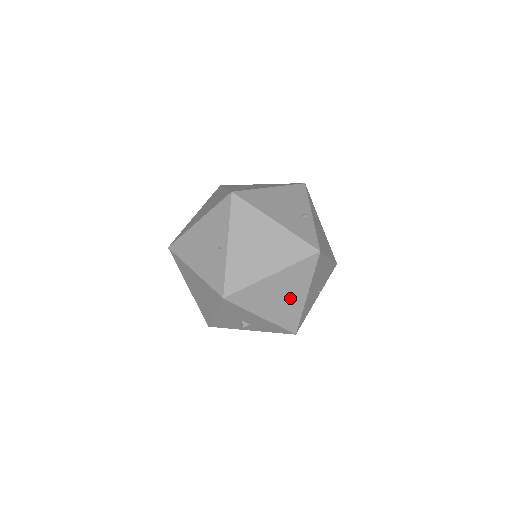
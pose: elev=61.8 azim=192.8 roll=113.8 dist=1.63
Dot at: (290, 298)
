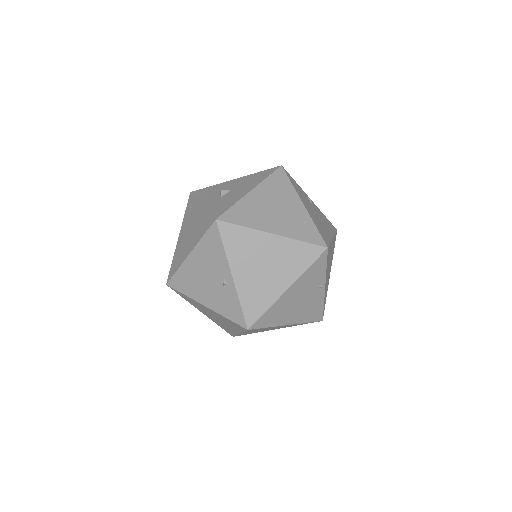
Dot at: (277, 327)
